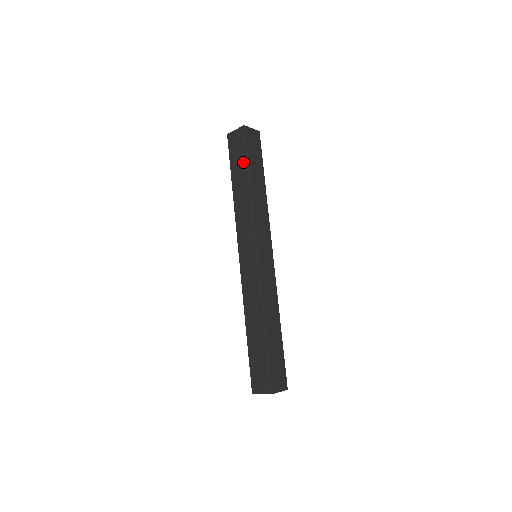
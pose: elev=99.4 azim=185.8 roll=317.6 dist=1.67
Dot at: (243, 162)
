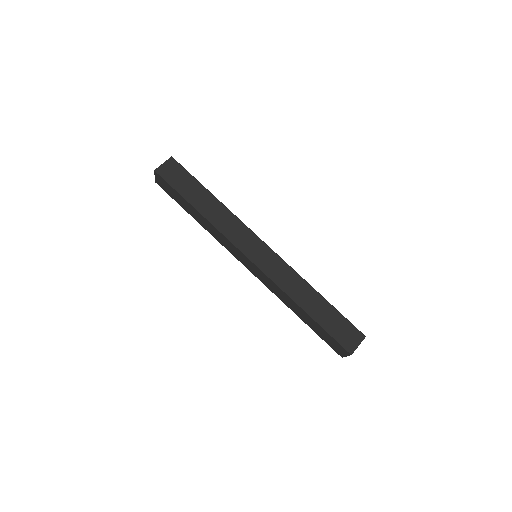
Dot at: (180, 198)
